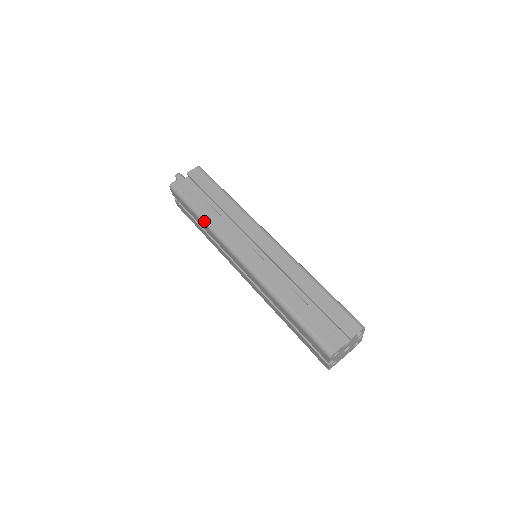
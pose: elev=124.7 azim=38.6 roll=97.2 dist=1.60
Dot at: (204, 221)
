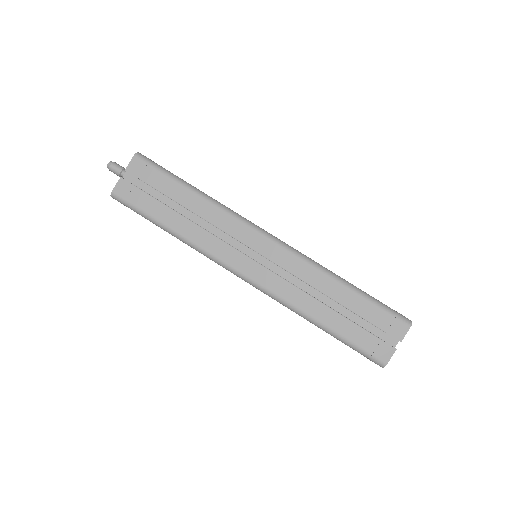
Dot at: (178, 237)
